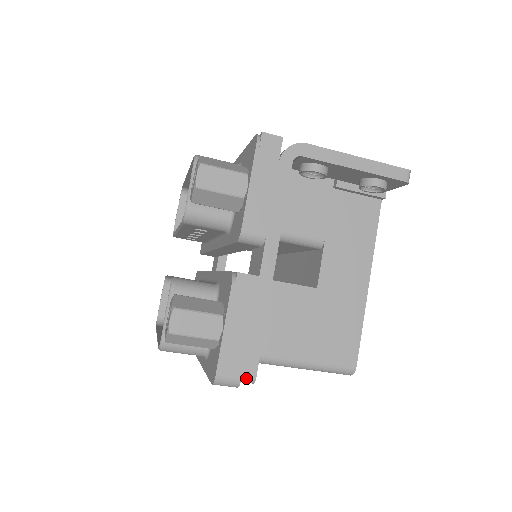
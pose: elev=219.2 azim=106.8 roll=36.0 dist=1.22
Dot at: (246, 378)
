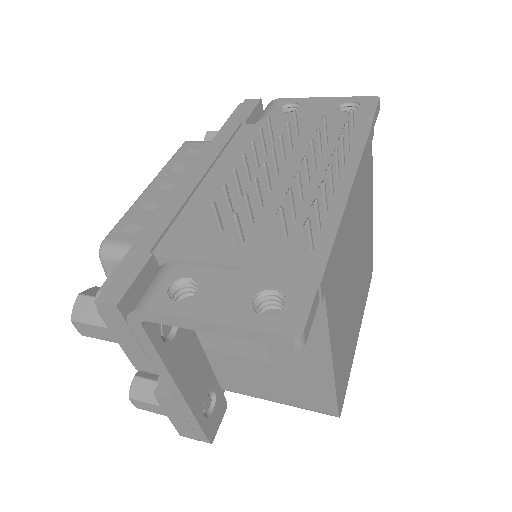
Dot at: (203, 441)
